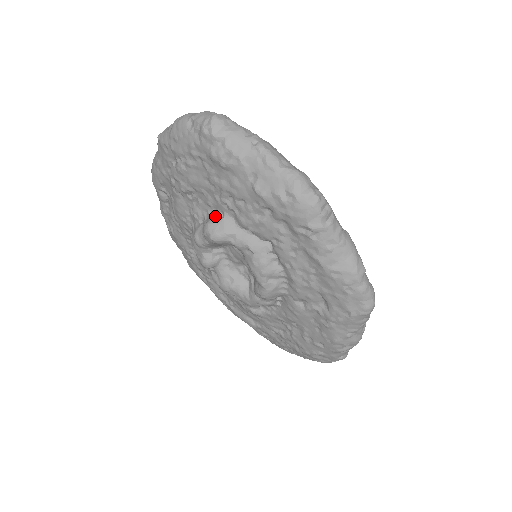
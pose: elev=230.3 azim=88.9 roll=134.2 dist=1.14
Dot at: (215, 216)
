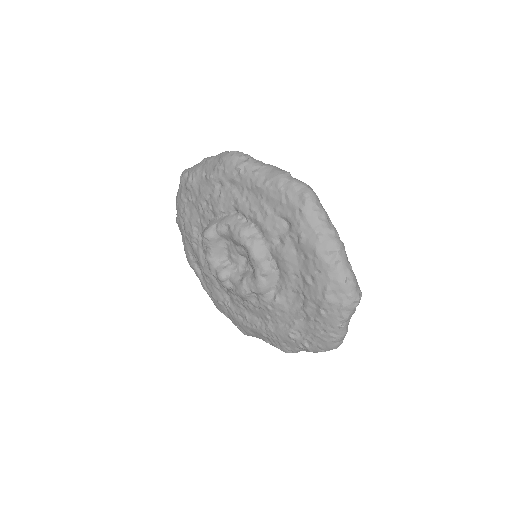
Dot at: occluded
